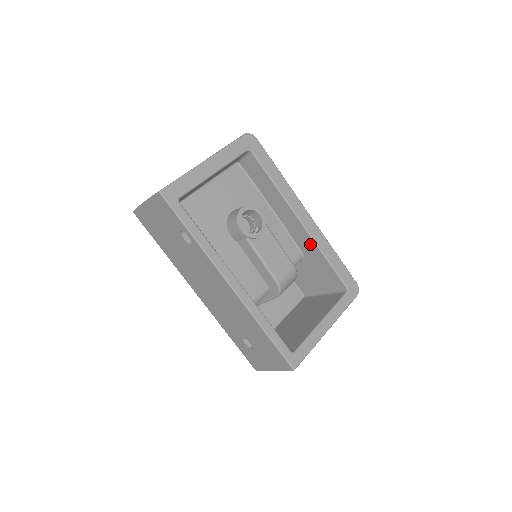
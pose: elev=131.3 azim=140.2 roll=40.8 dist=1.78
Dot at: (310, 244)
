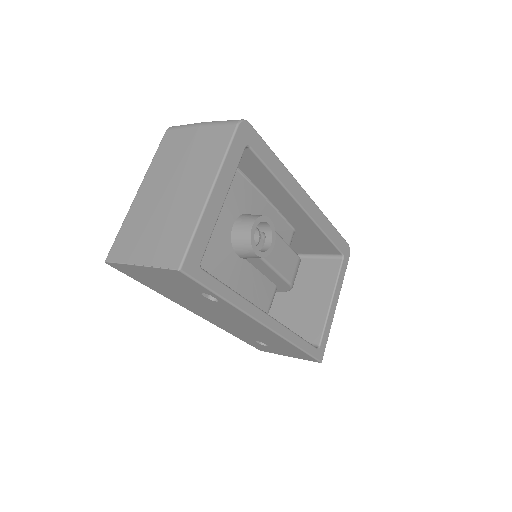
Dot at: (309, 225)
